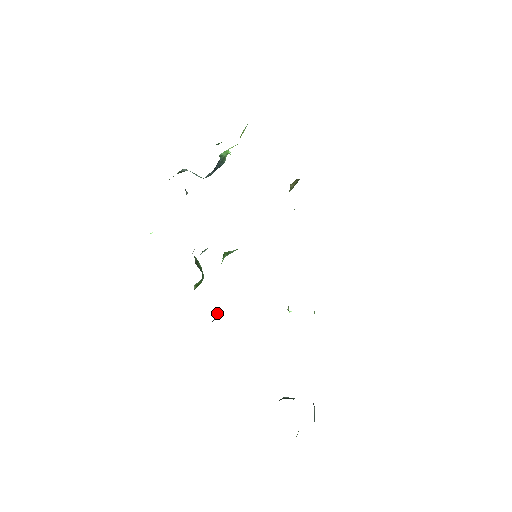
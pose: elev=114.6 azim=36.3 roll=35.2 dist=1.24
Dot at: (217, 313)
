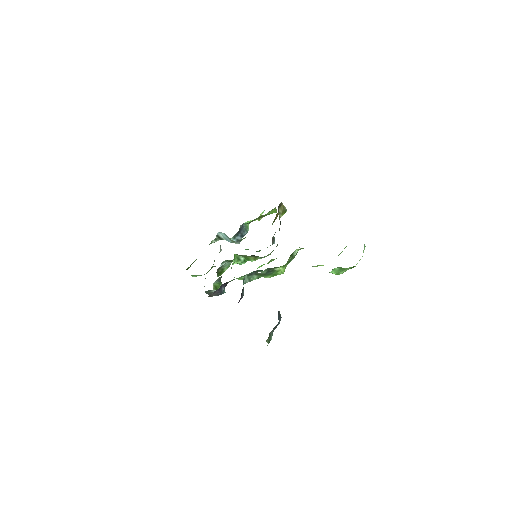
Dot at: (224, 290)
